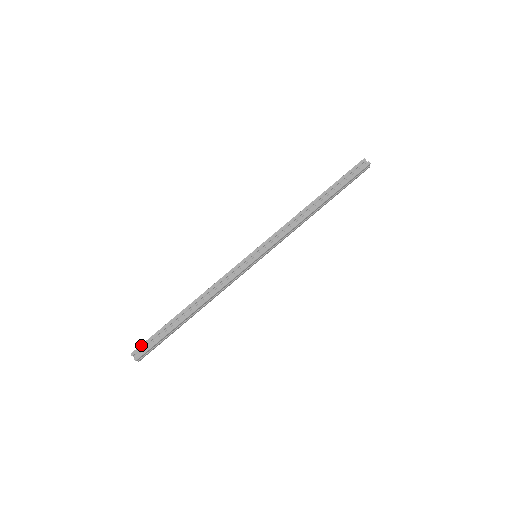
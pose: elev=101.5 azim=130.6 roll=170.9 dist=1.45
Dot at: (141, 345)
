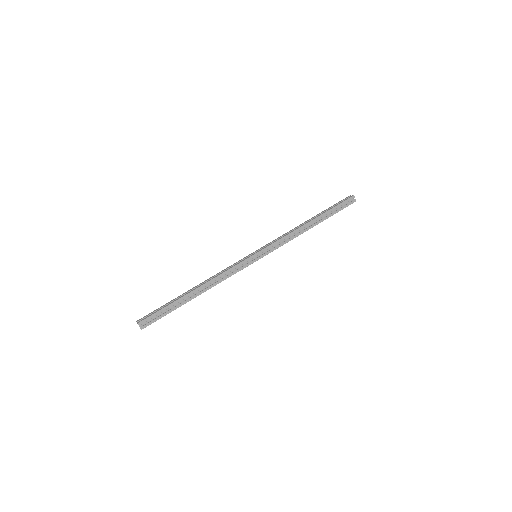
Dot at: (147, 315)
